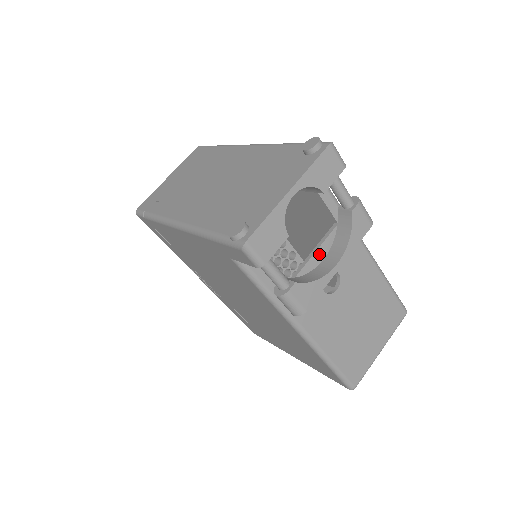
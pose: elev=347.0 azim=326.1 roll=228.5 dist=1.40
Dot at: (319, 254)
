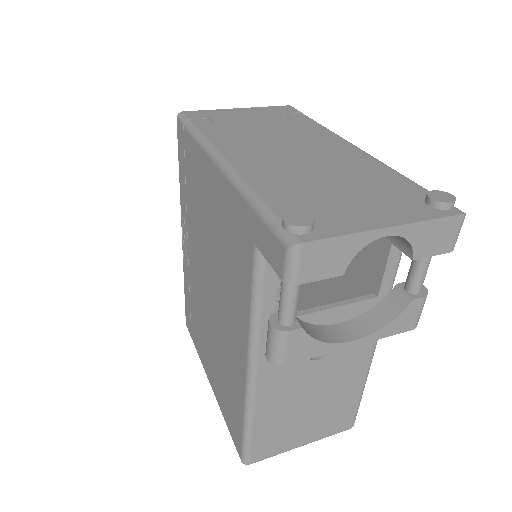
Dot at: (336, 312)
